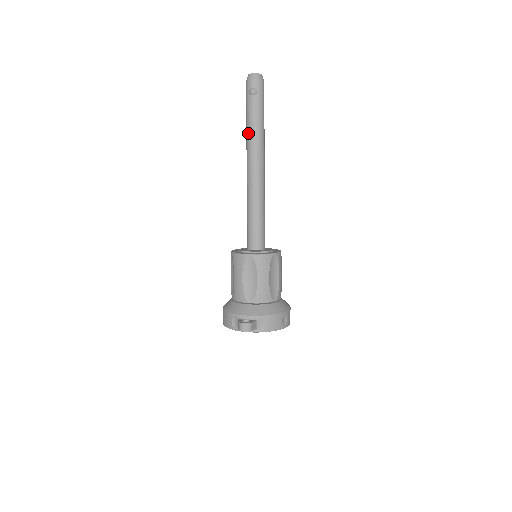
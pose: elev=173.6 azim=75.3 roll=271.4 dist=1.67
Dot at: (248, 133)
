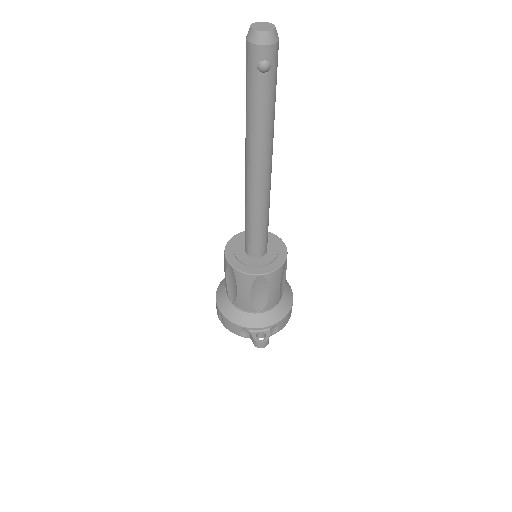
Dot at: (253, 128)
